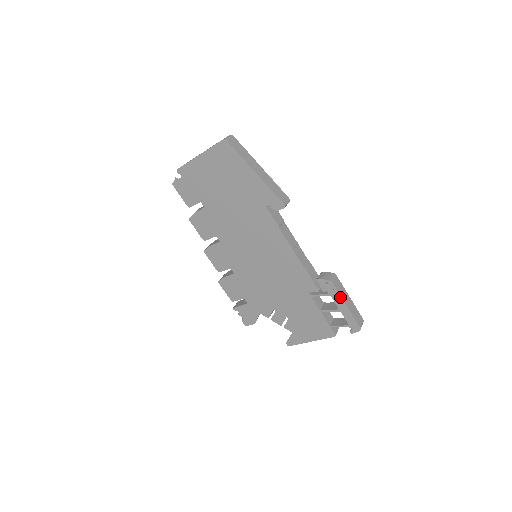
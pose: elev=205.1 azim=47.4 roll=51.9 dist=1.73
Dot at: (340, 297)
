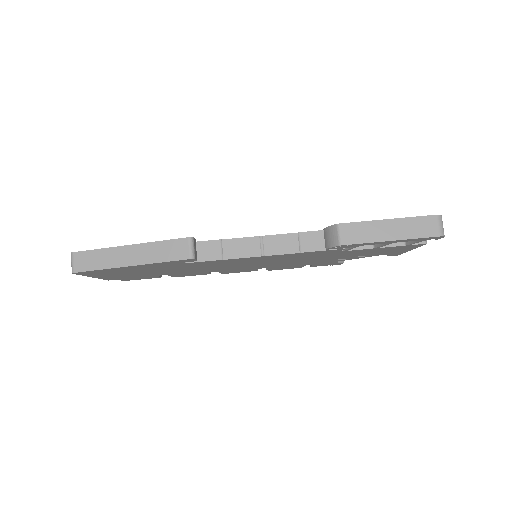
Dot at: (372, 243)
